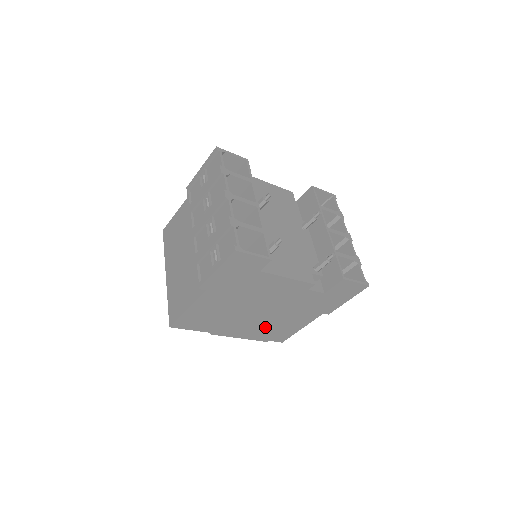
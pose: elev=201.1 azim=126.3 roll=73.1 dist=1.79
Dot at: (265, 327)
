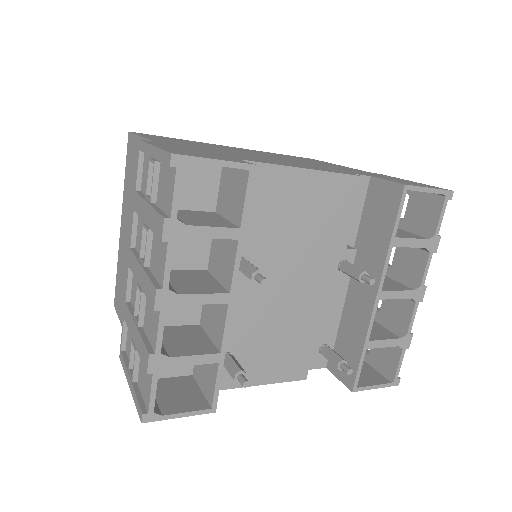
Dot at: occluded
